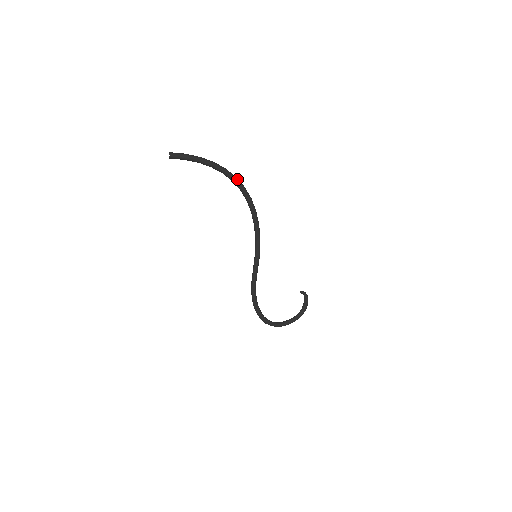
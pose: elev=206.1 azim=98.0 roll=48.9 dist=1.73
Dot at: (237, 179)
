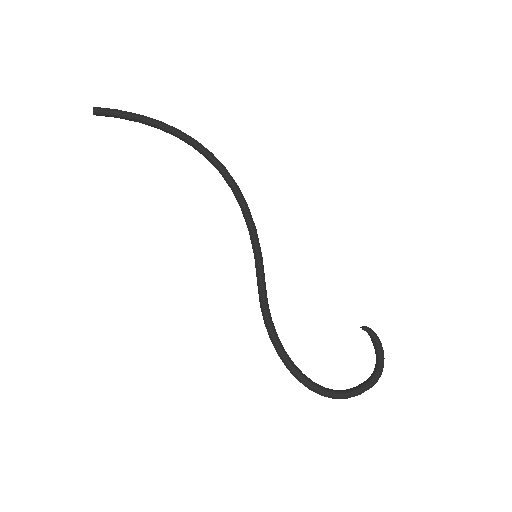
Dot at: (197, 142)
